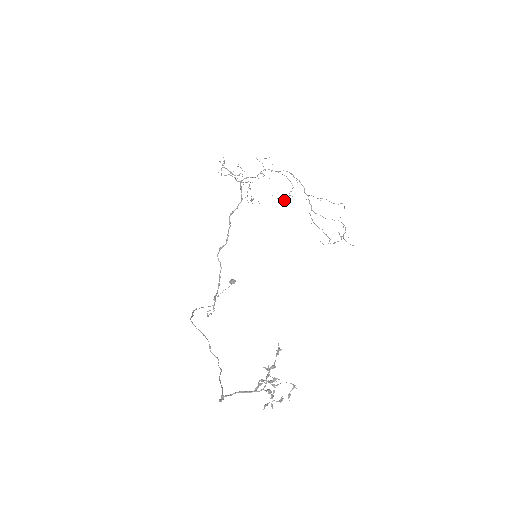
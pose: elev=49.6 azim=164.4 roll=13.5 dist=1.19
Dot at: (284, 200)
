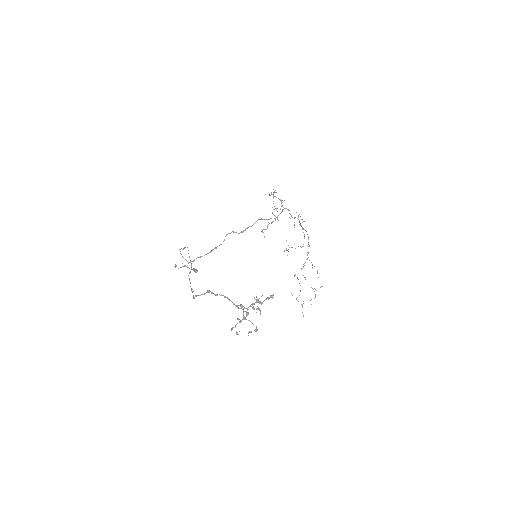
Dot at: occluded
